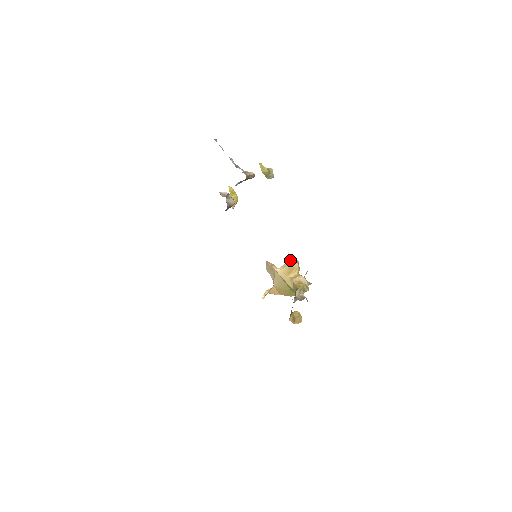
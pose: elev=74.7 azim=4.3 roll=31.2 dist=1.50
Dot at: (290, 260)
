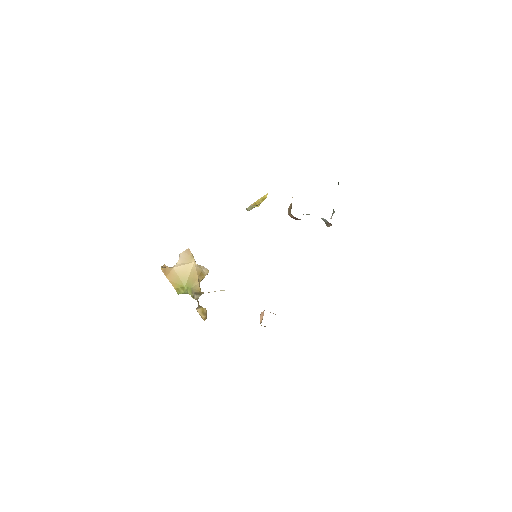
Dot at: occluded
